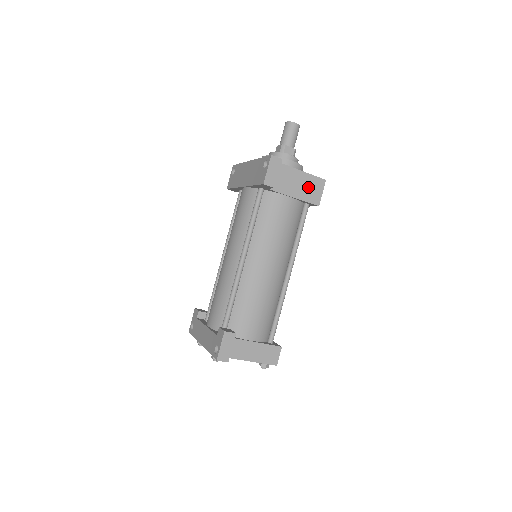
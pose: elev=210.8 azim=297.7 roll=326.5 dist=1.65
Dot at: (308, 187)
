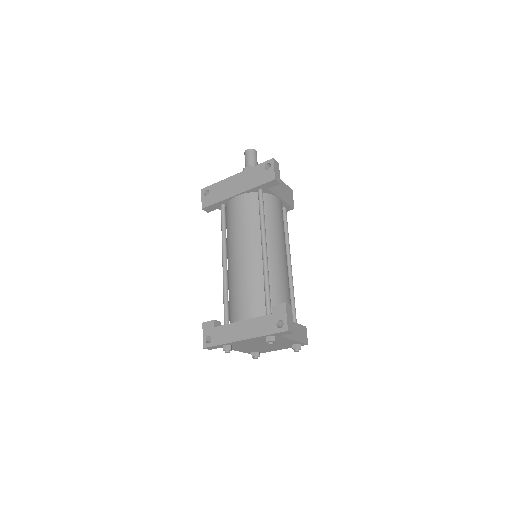
Dot at: (286, 193)
